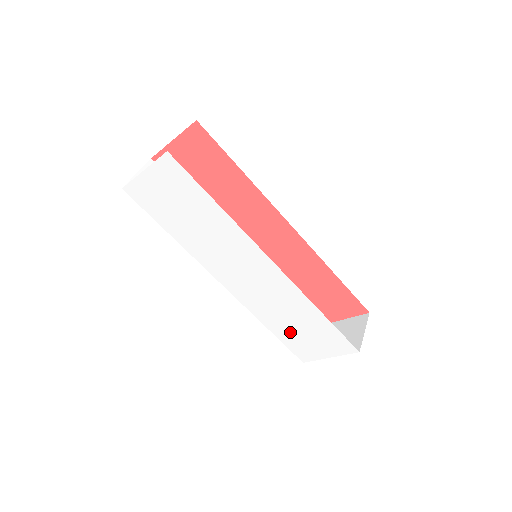
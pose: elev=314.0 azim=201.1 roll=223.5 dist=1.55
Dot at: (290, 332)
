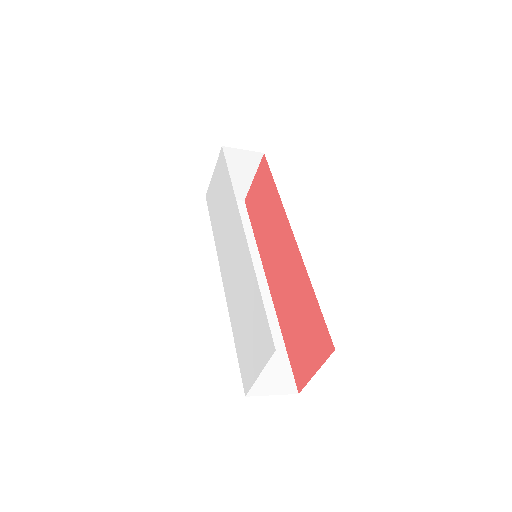
Dot at: (243, 335)
